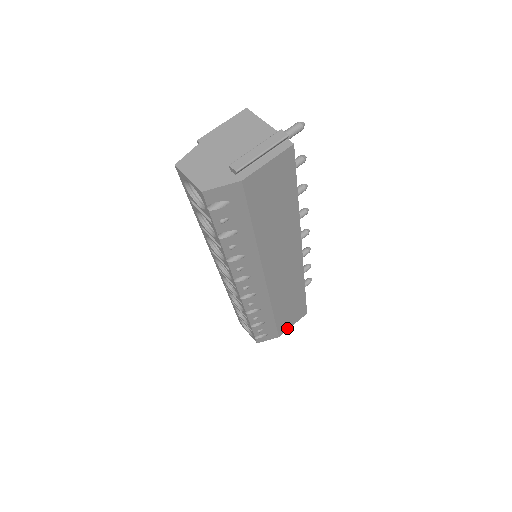
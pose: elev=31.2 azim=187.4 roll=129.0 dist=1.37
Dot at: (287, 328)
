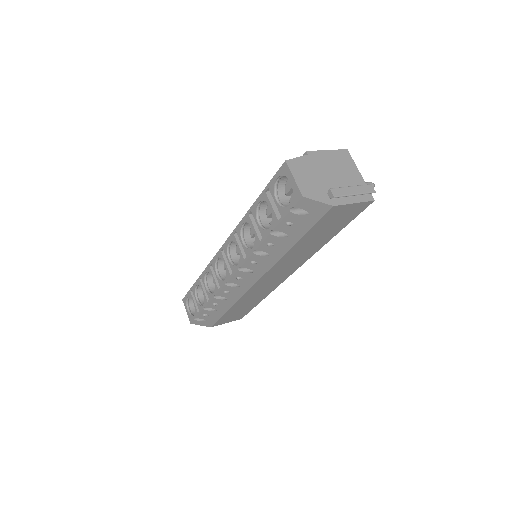
Dot at: (222, 323)
